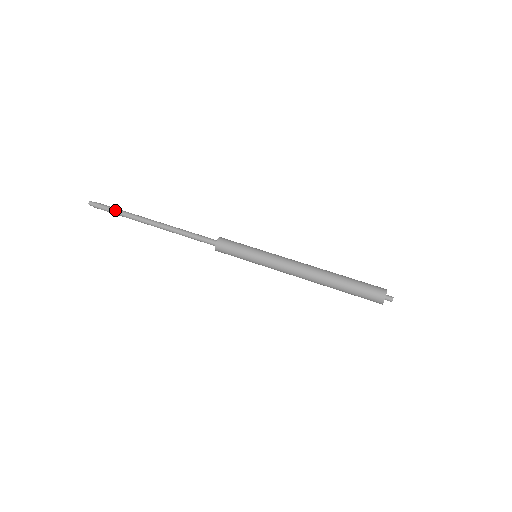
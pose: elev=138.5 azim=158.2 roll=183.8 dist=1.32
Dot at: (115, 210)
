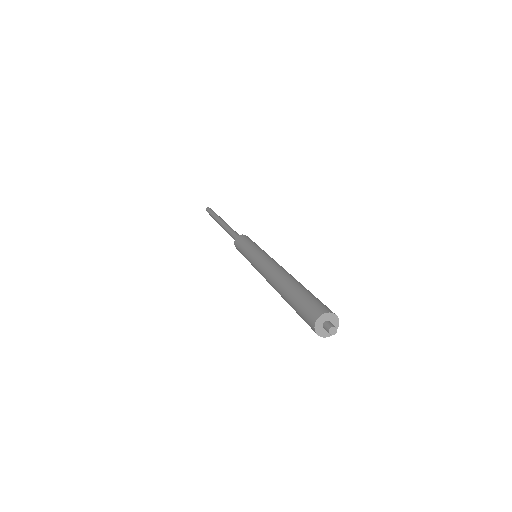
Dot at: (213, 212)
